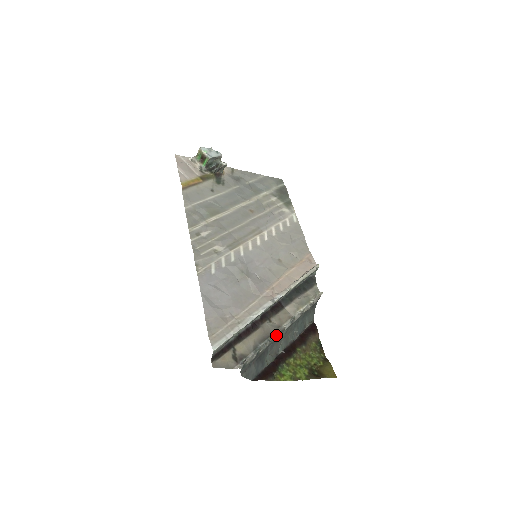
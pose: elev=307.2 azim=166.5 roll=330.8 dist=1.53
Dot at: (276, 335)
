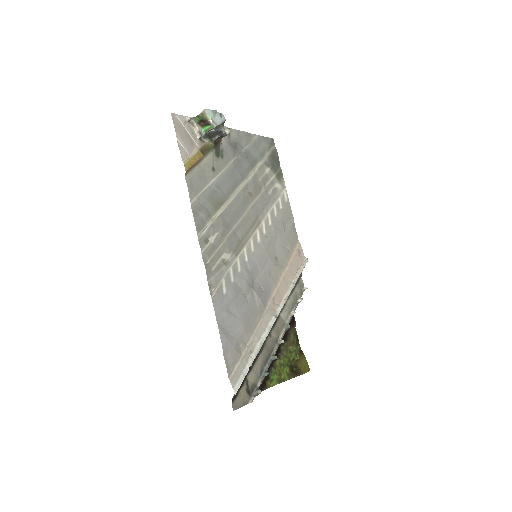
Dot at: occluded
